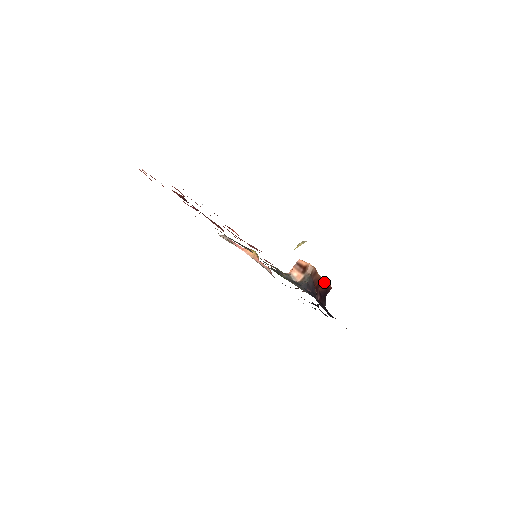
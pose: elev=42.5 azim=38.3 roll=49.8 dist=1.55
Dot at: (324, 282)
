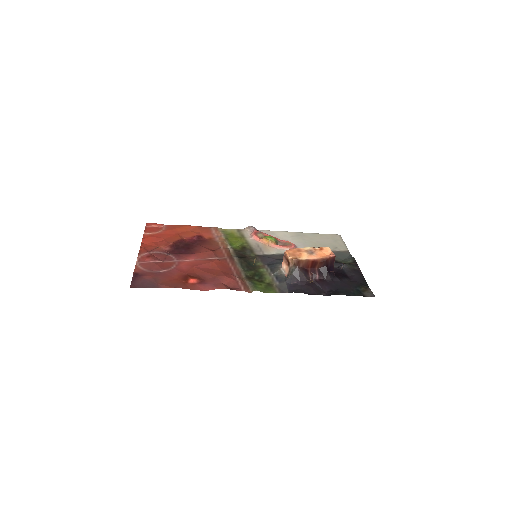
Dot at: (319, 260)
